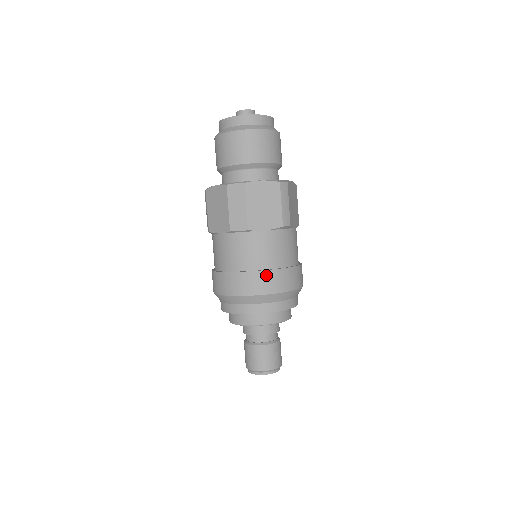
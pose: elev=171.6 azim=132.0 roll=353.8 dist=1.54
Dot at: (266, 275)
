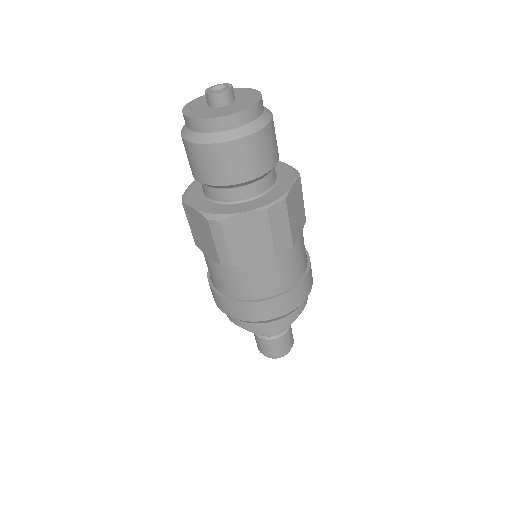
Dot at: (308, 277)
